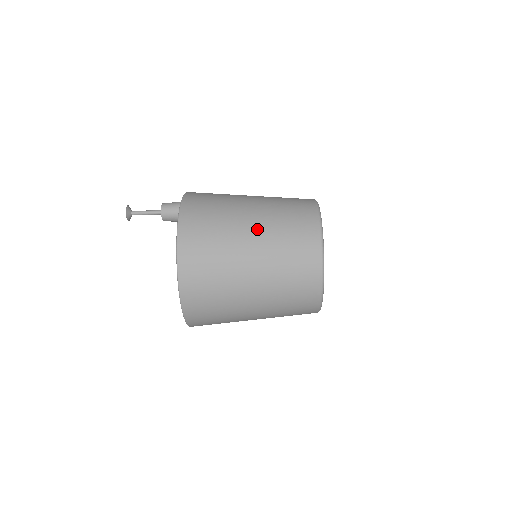
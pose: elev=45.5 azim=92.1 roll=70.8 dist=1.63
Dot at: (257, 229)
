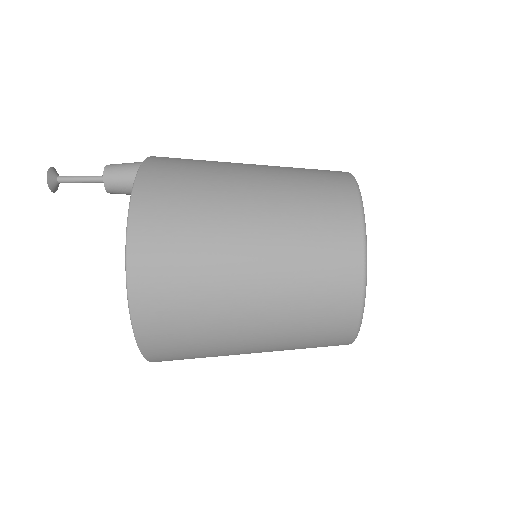
Dot at: (259, 262)
